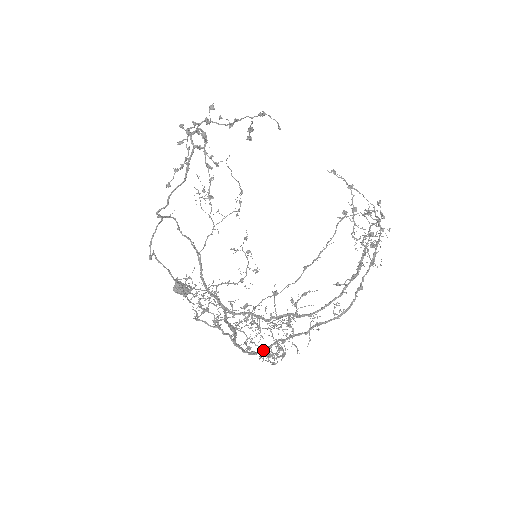
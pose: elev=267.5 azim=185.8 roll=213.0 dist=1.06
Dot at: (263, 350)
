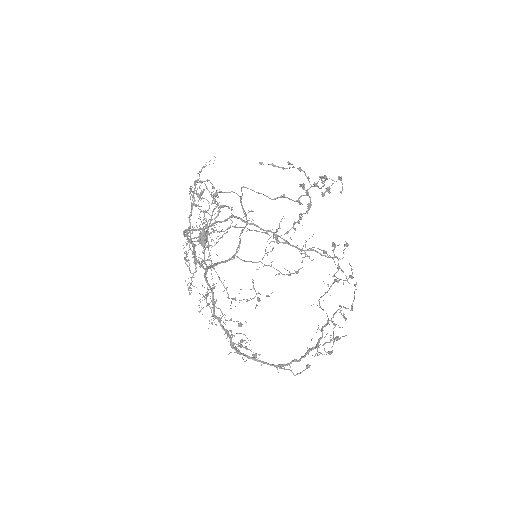
Dot at: occluded
